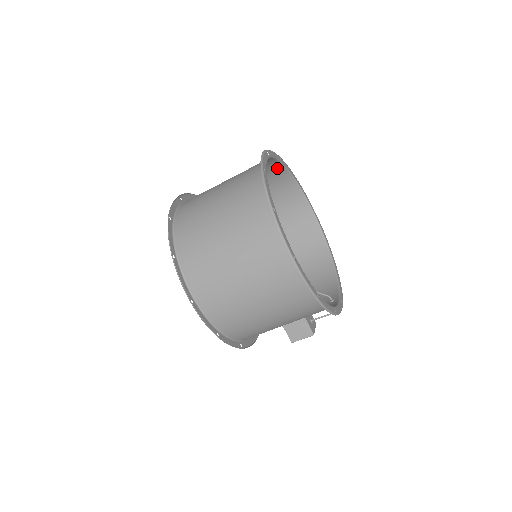
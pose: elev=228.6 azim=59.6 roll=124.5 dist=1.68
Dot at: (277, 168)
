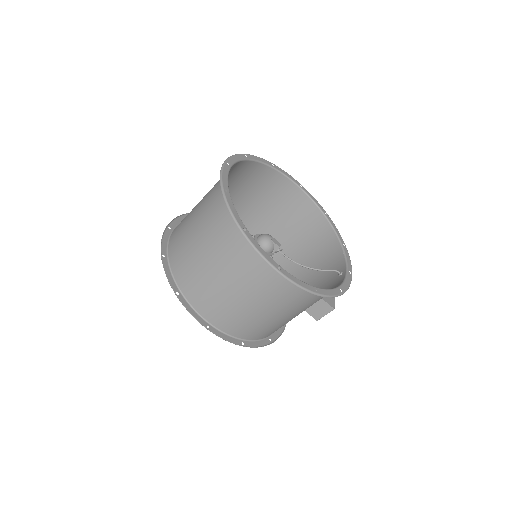
Dot at: (247, 165)
